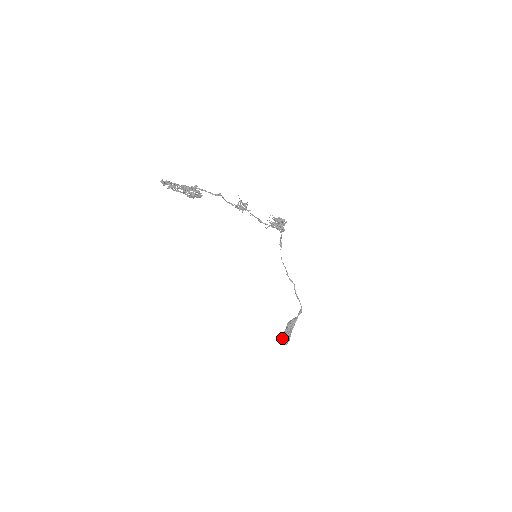
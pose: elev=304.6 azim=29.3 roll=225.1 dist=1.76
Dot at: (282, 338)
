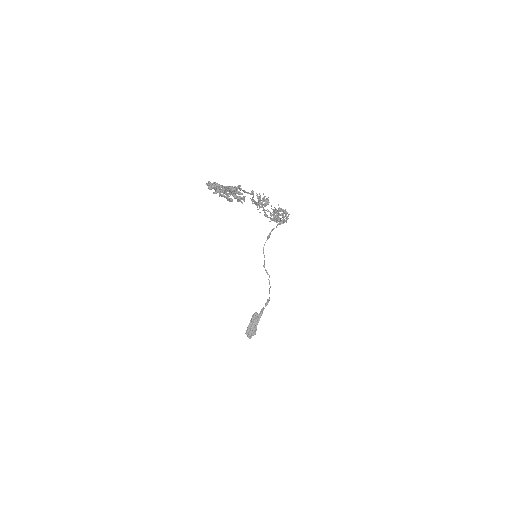
Dot at: (247, 333)
